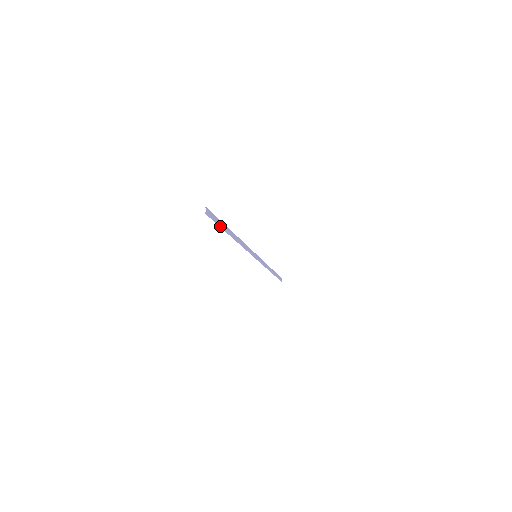
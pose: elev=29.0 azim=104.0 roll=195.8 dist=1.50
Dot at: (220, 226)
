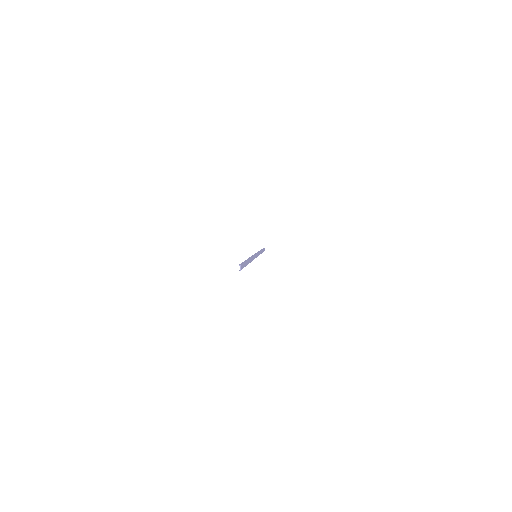
Dot at: occluded
